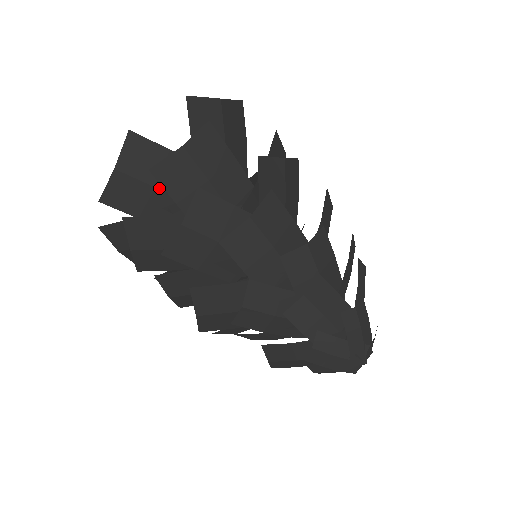
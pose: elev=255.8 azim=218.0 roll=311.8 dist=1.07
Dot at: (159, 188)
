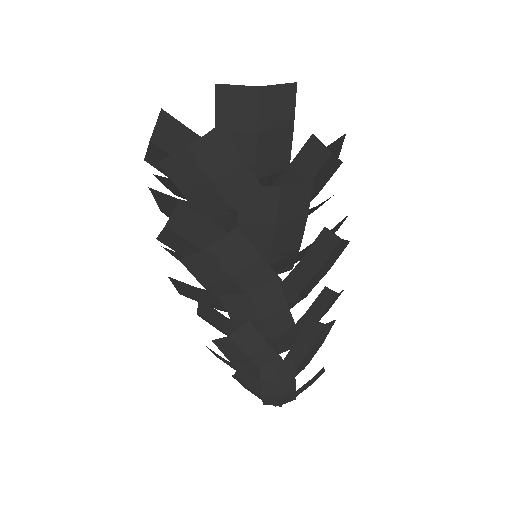
Dot at: occluded
